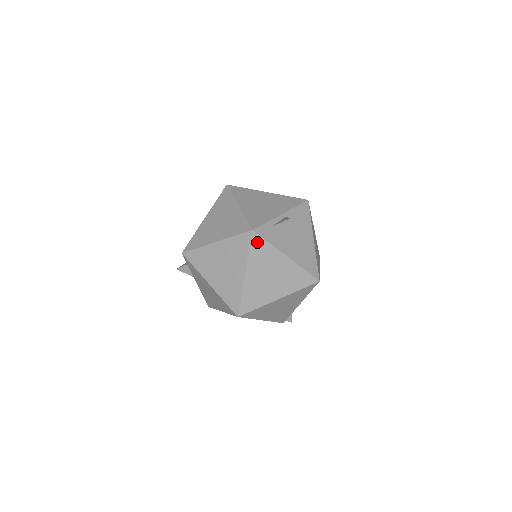
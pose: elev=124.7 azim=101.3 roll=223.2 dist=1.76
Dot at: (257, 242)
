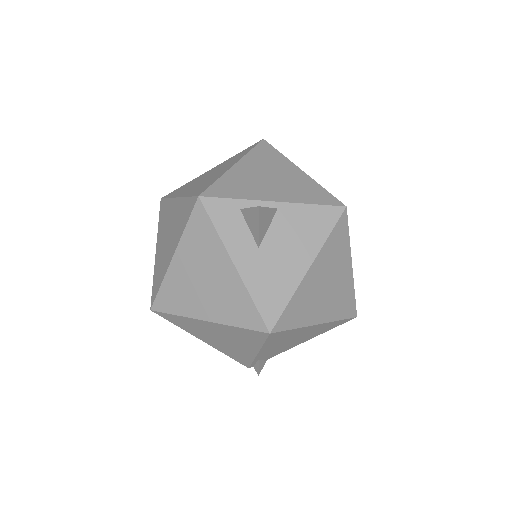
Dot at: (200, 218)
